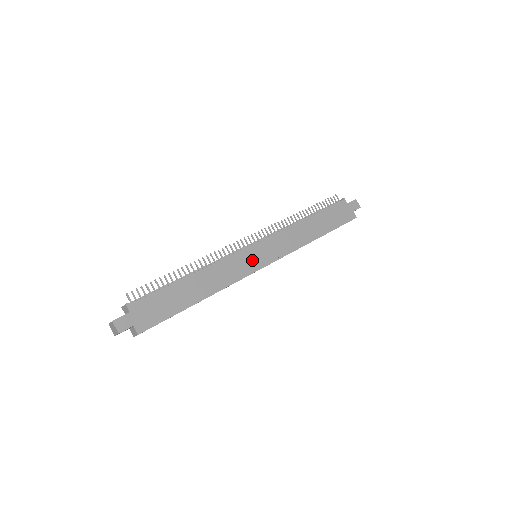
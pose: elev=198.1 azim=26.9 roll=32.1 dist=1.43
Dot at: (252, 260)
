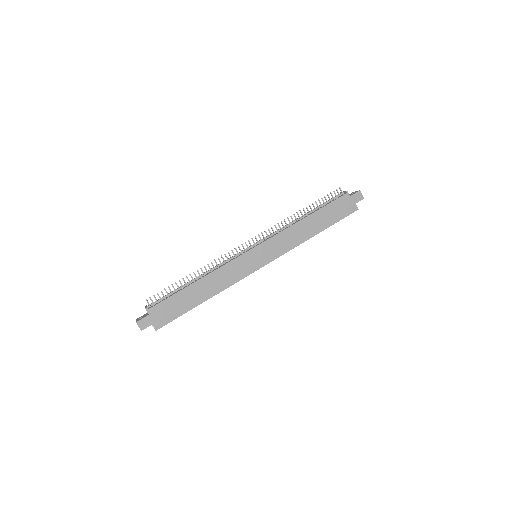
Dot at: (251, 262)
